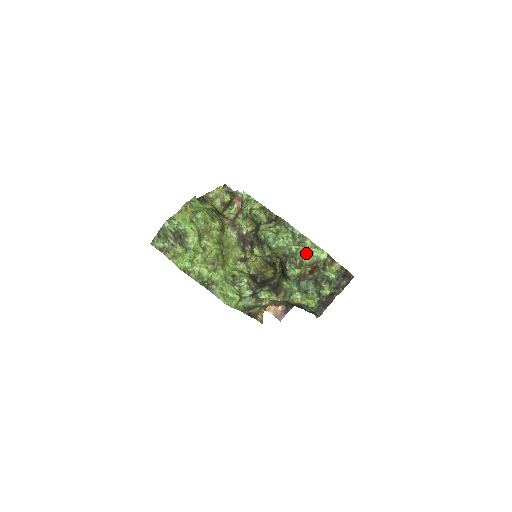
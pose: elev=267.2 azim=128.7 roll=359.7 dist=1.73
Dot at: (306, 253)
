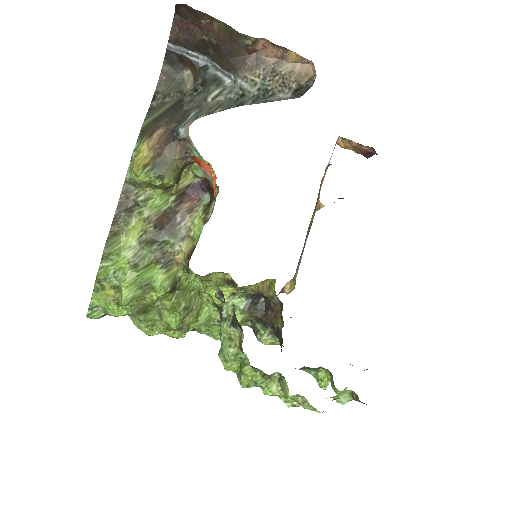
Dot at: (289, 400)
